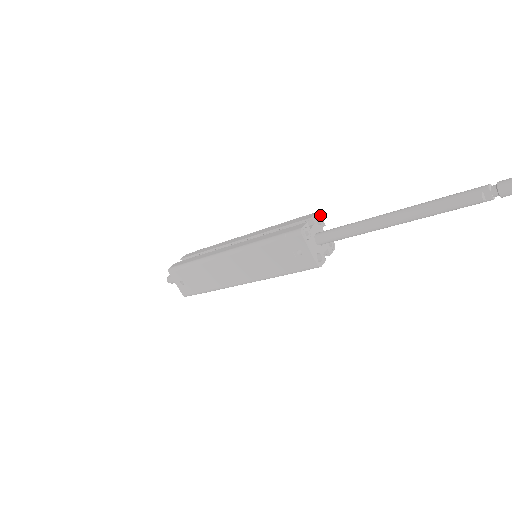
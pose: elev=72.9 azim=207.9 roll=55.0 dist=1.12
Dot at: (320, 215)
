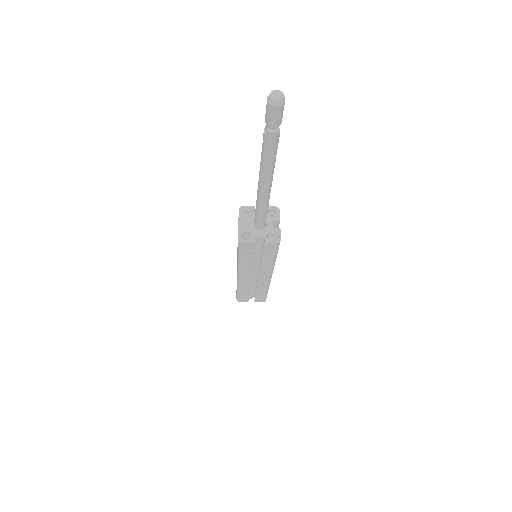
Dot at: (279, 211)
